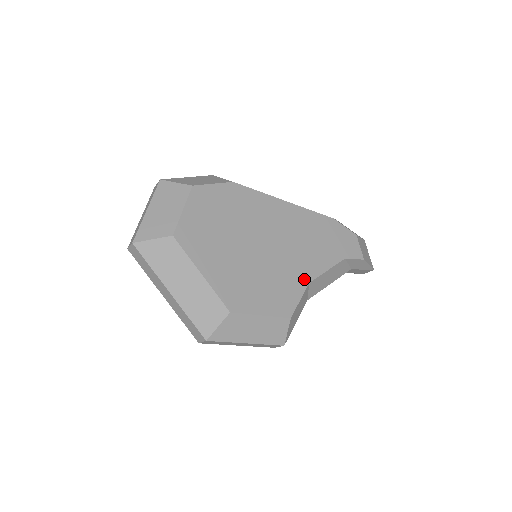
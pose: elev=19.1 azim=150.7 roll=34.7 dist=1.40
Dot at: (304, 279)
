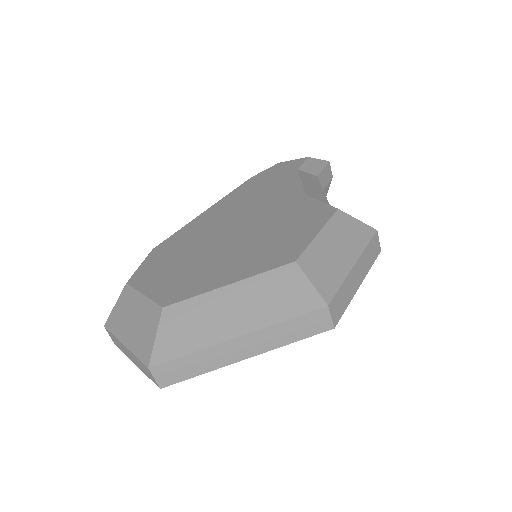
Dot at: (298, 198)
